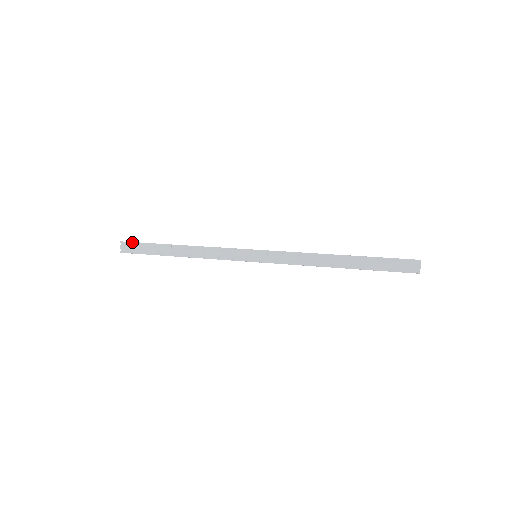
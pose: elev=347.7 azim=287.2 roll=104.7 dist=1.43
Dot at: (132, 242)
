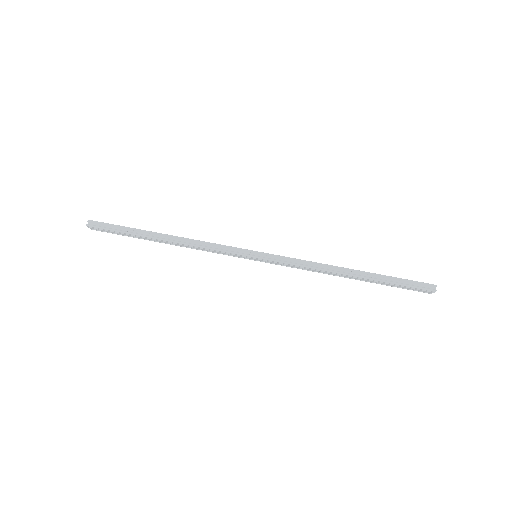
Dot at: (101, 229)
